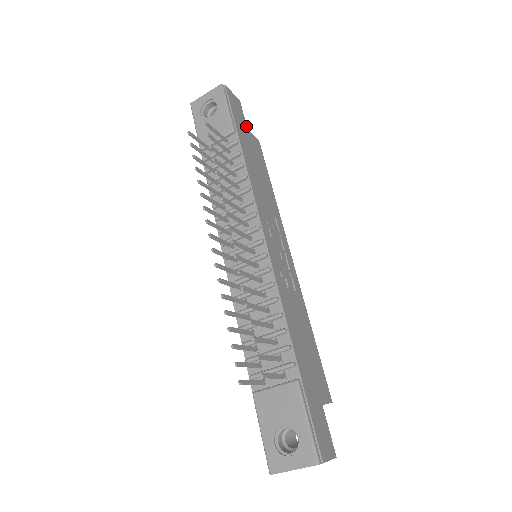
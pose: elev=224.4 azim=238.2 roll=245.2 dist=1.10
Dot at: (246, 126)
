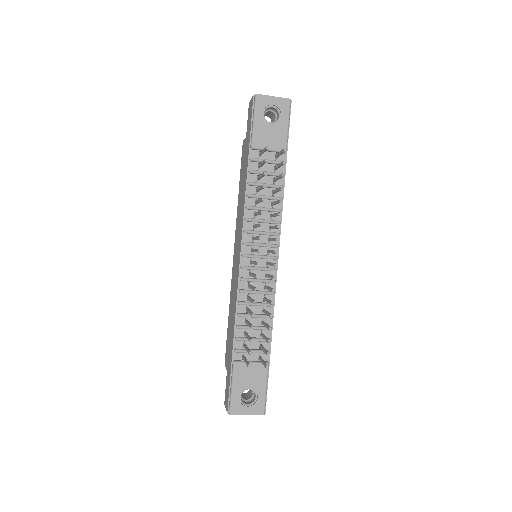
Dot at: occluded
